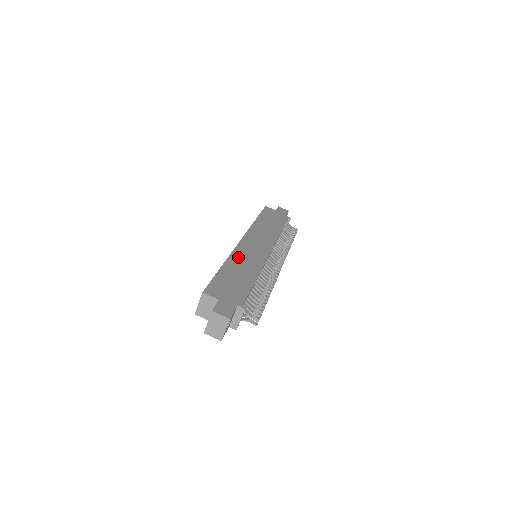
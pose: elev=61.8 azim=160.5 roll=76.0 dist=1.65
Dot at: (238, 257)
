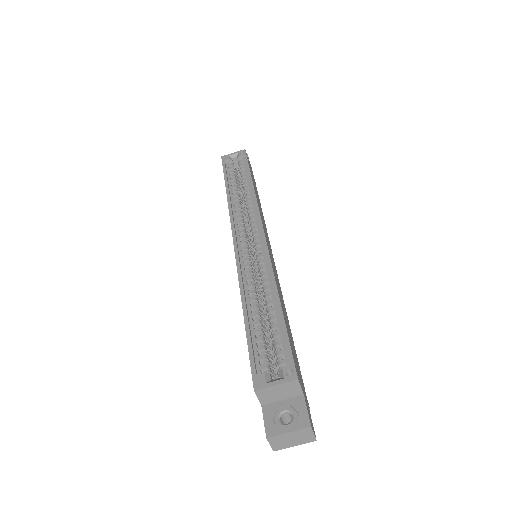
Dot at: occluded
